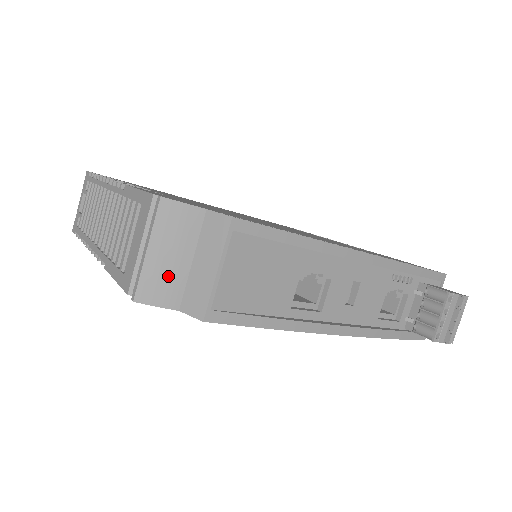
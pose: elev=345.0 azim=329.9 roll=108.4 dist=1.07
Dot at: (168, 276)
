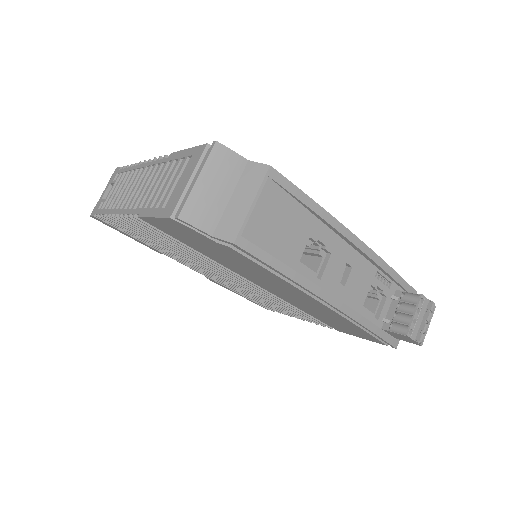
Dot at: (209, 204)
